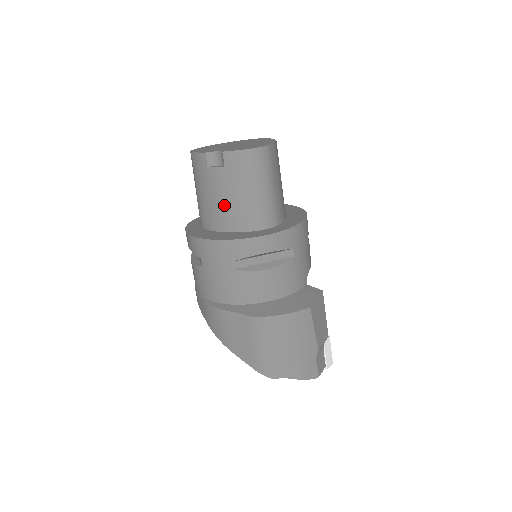
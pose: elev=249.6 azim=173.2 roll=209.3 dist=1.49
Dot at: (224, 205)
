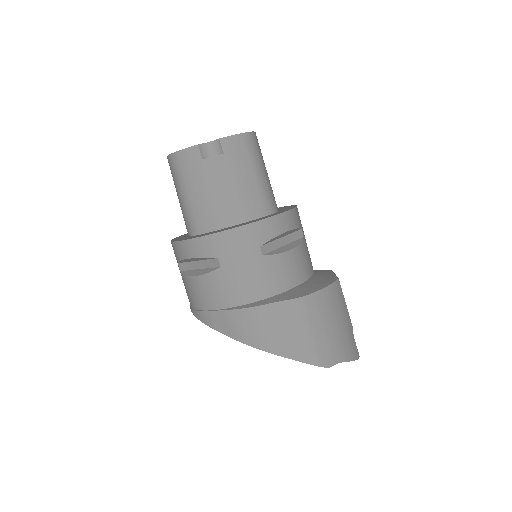
Dot at: (229, 195)
